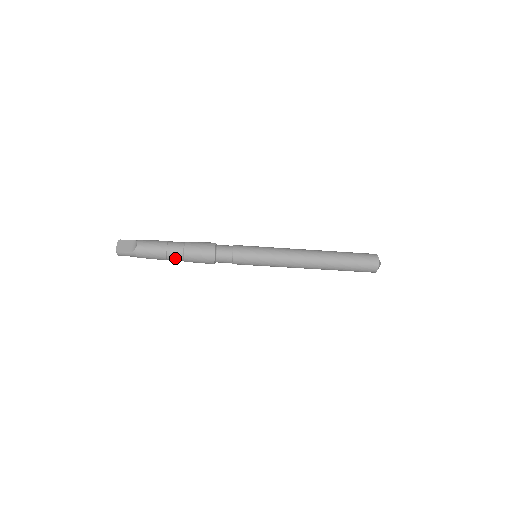
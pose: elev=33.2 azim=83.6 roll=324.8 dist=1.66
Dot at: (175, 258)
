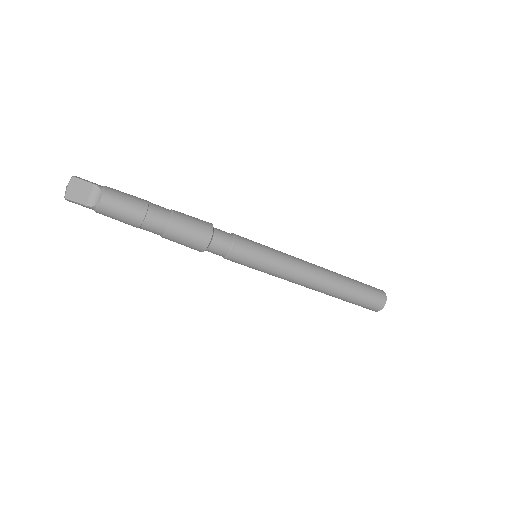
Dot at: (151, 231)
